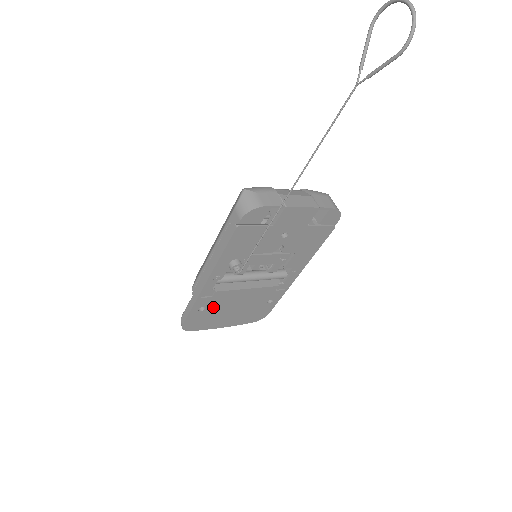
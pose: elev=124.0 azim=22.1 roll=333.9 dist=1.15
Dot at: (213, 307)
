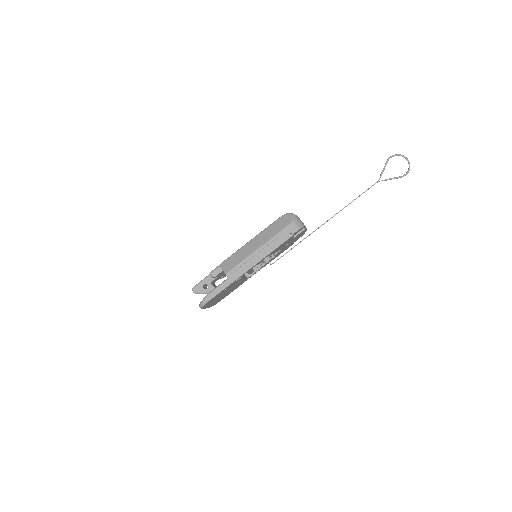
Dot at: (226, 289)
